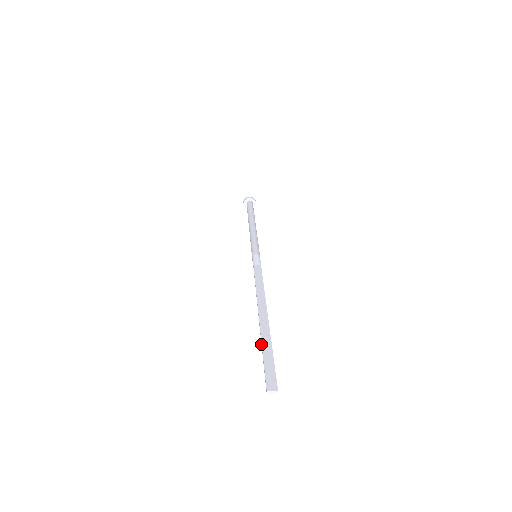
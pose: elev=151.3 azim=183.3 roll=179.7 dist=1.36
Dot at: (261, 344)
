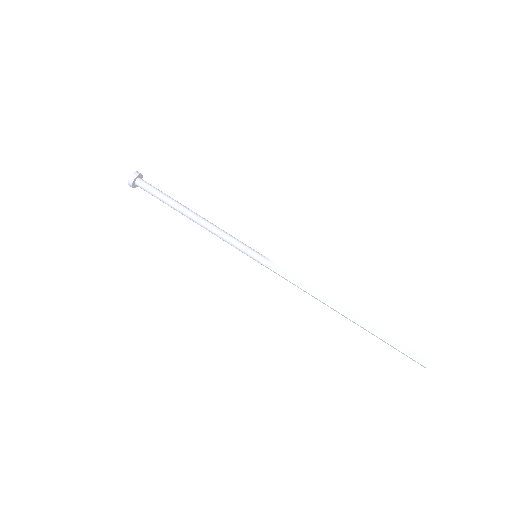
Dot at: occluded
